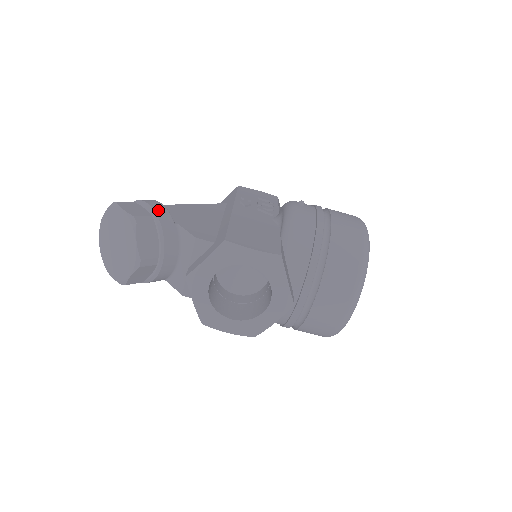
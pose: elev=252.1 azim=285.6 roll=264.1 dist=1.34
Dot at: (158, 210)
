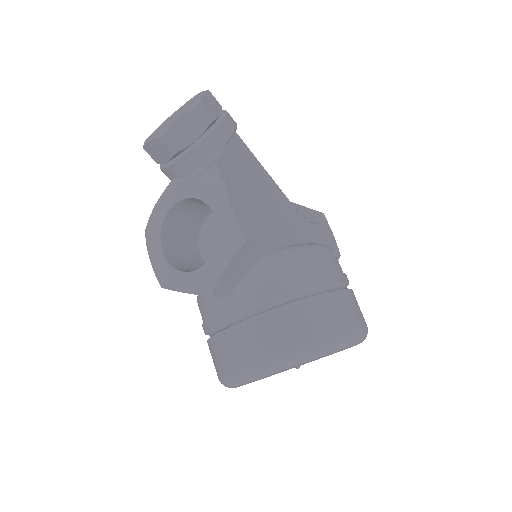
Dot at: (225, 125)
